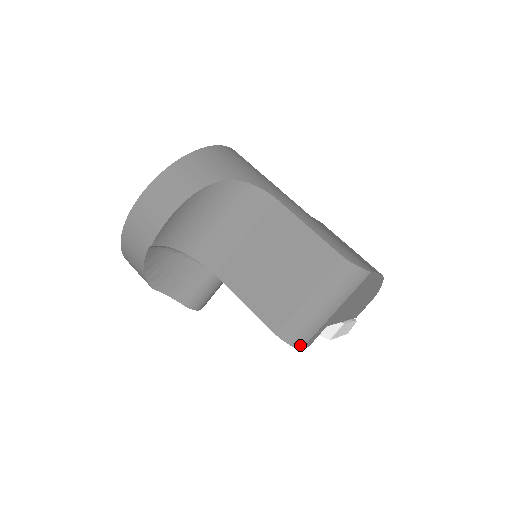
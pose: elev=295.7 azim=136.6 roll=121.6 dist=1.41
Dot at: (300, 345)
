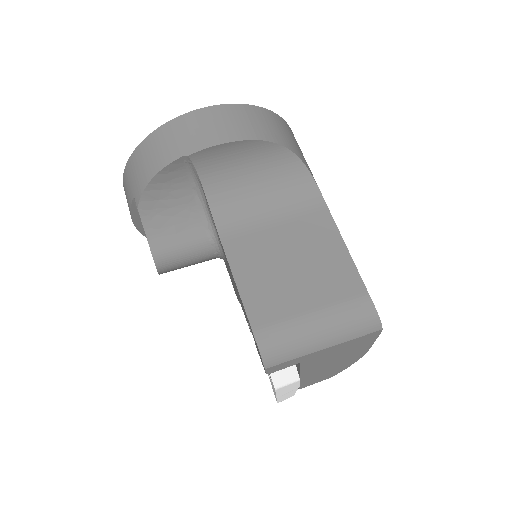
Dot at: (269, 362)
